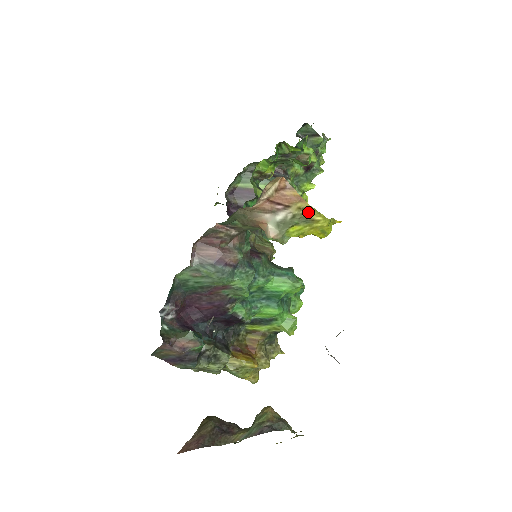
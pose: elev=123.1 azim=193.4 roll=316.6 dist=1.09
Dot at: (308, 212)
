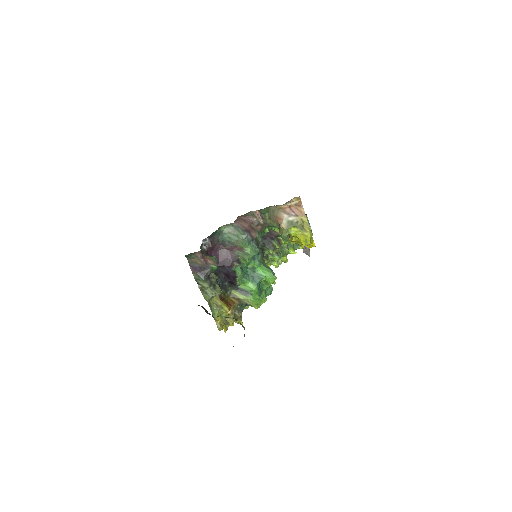
Dot at: (304, 224)
